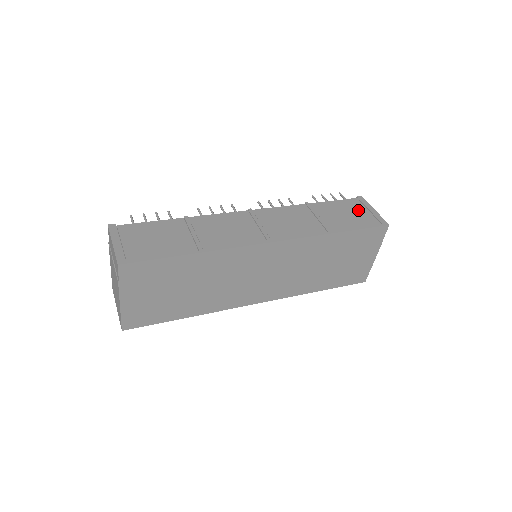
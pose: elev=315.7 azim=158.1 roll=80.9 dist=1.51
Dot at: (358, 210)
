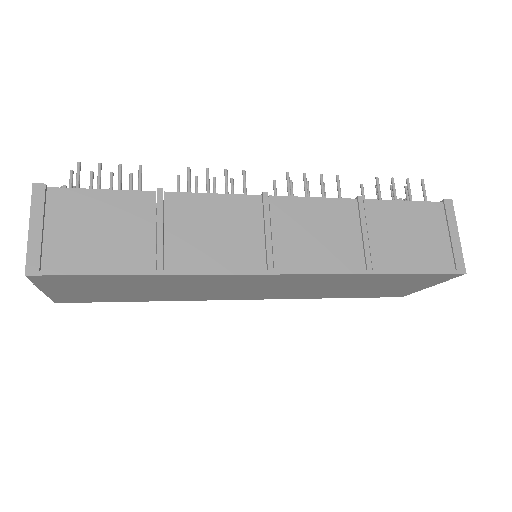
Dot at: (433, 230)
